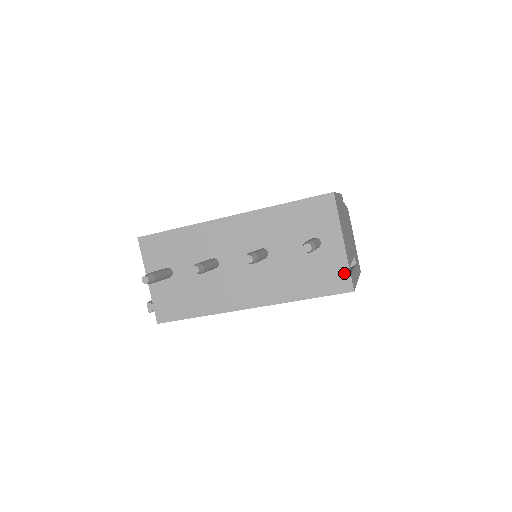
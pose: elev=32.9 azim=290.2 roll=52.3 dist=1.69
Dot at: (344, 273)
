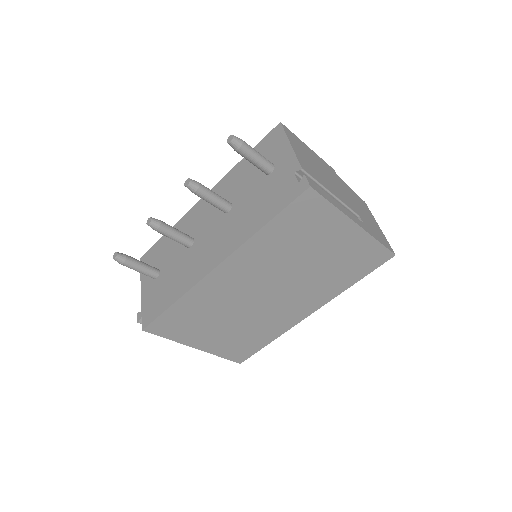
Dot at: occluded
